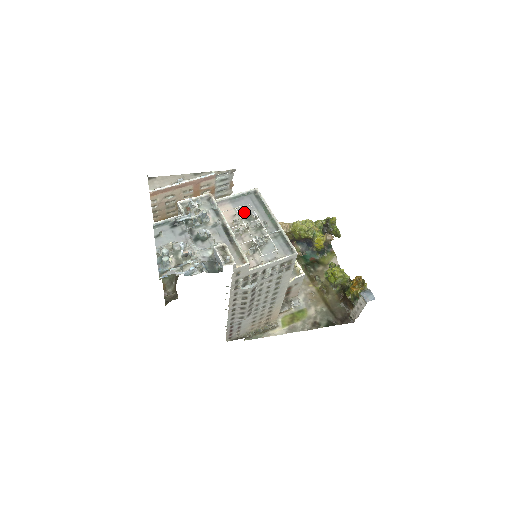
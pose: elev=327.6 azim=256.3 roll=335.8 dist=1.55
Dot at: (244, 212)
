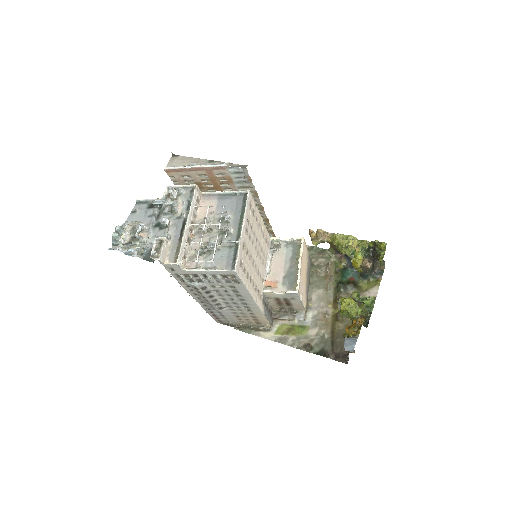
Dot at: occluded
